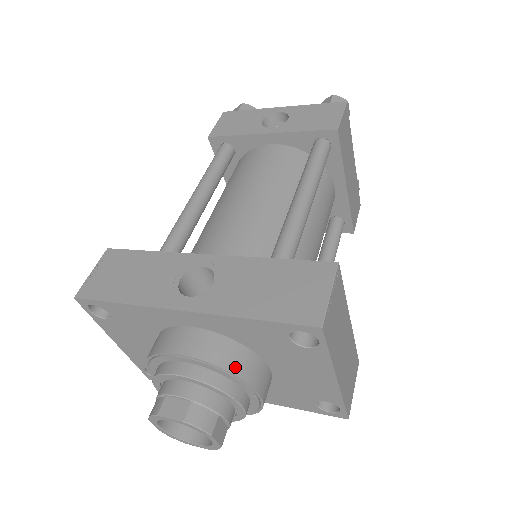
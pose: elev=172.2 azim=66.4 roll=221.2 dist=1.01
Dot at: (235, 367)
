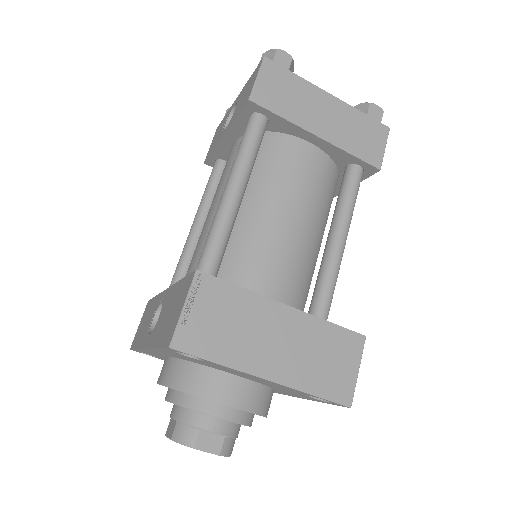
Dot at: (188, 386)
